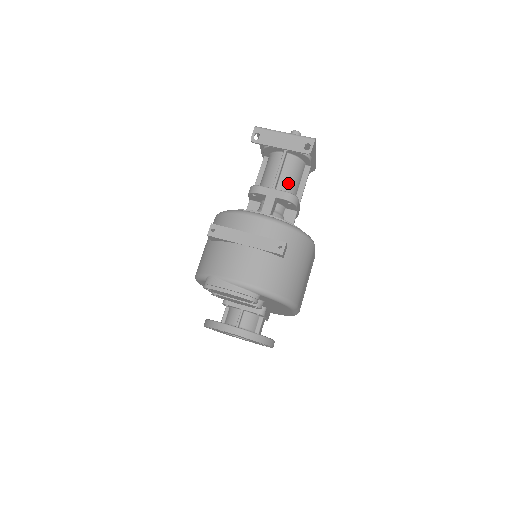
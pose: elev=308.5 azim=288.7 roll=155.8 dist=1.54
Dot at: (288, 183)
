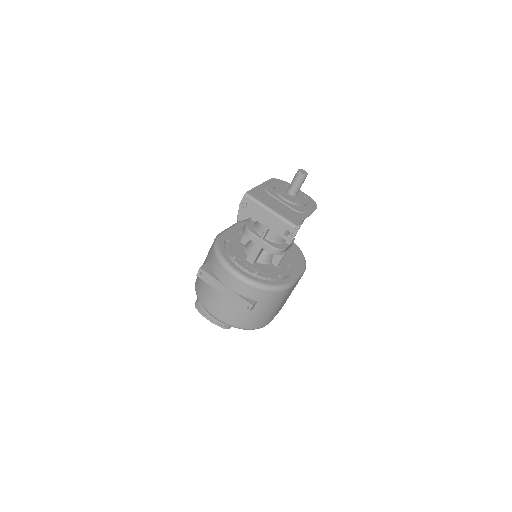
Dot at: occluded
